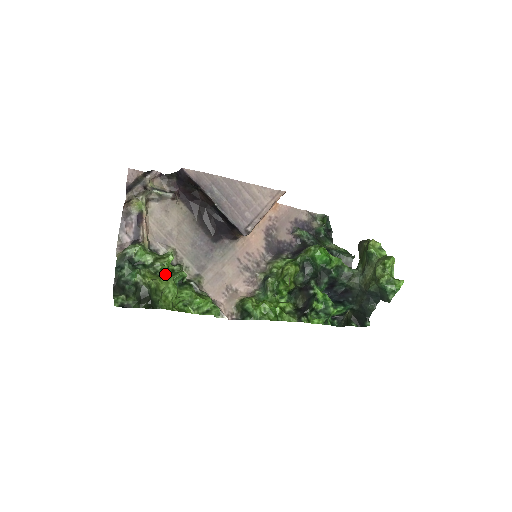
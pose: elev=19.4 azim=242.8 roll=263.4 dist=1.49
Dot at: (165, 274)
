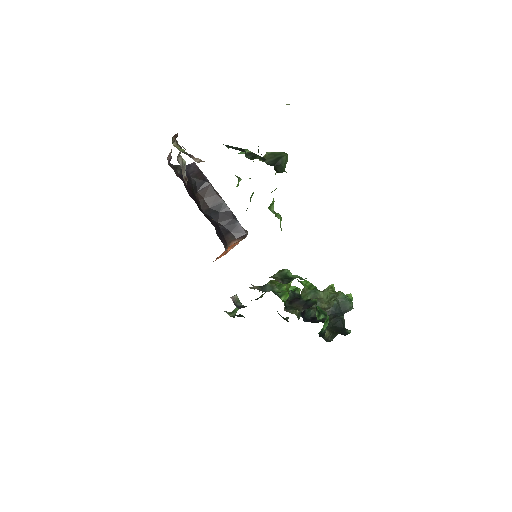
Dot at: occluded
